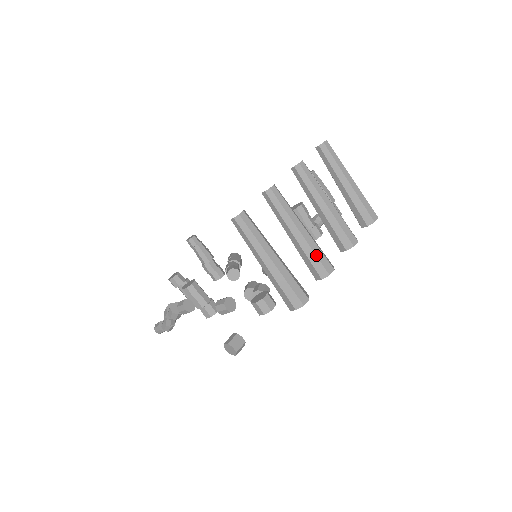
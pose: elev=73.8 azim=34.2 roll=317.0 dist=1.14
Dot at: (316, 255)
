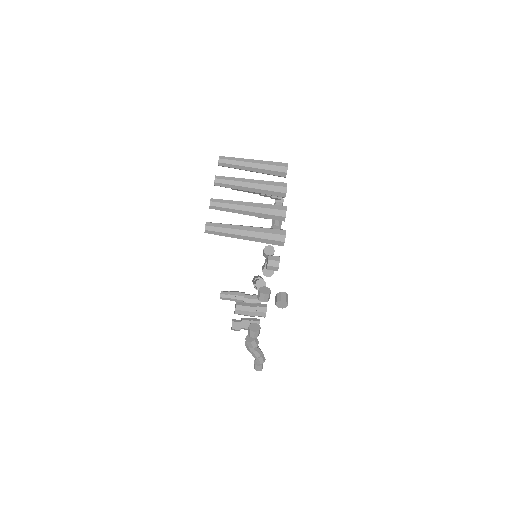
Dot at: (268, 208)
